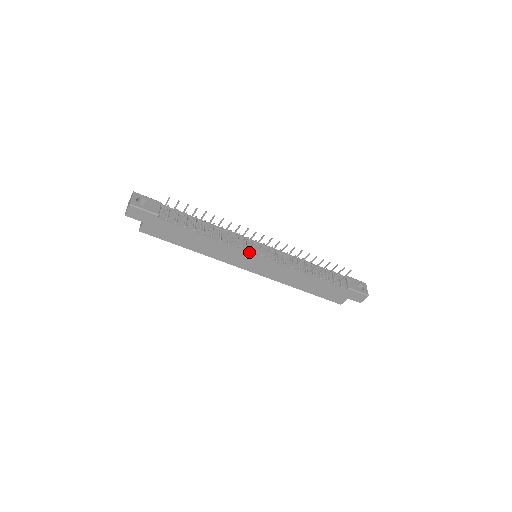
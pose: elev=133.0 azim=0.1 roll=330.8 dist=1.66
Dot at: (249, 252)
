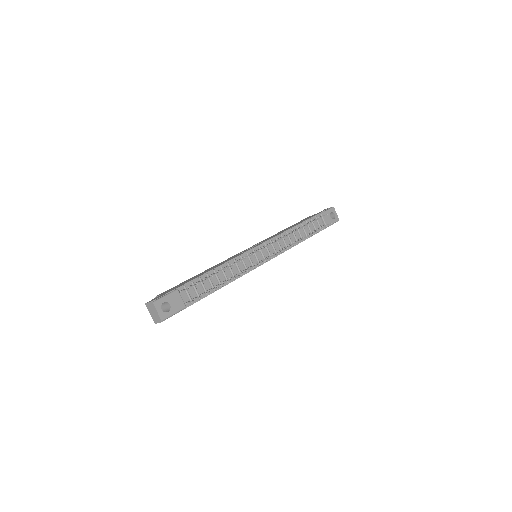
Dot at: occluded
